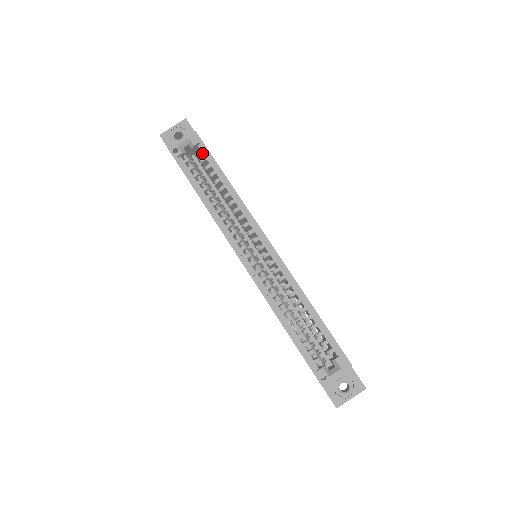
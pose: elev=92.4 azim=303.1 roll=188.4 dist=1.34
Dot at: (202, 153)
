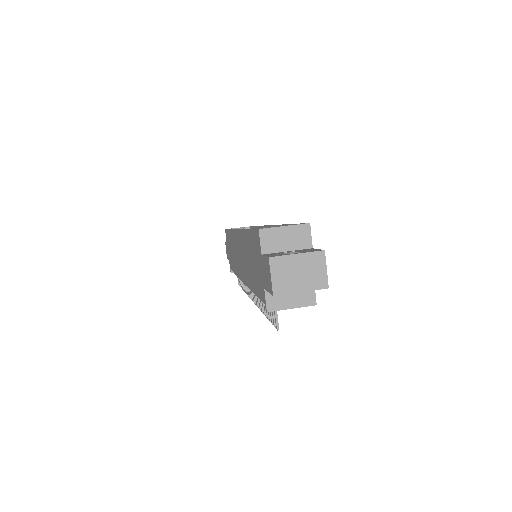
Dot at: occluded
